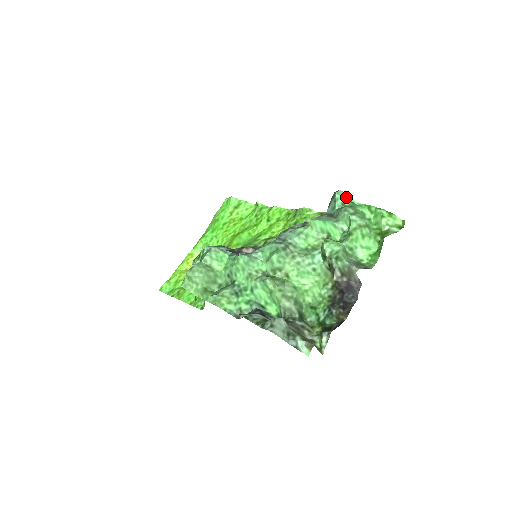
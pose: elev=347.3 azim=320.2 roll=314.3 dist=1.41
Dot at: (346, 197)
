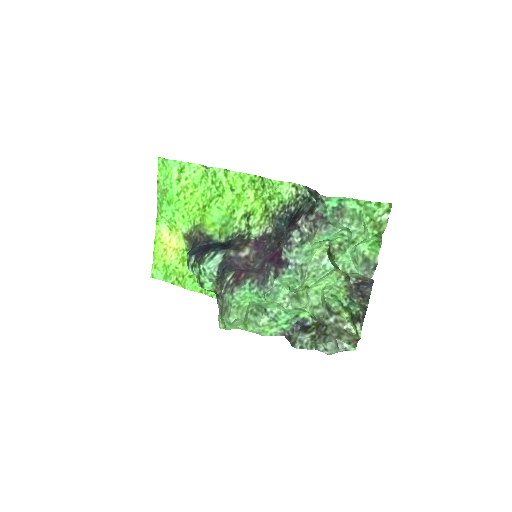
Dot at: (334, 199)
